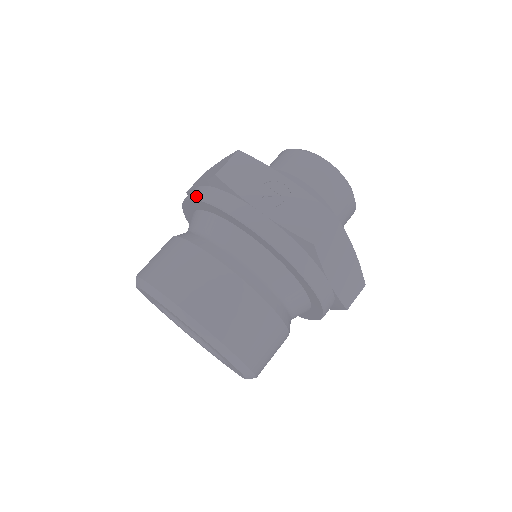
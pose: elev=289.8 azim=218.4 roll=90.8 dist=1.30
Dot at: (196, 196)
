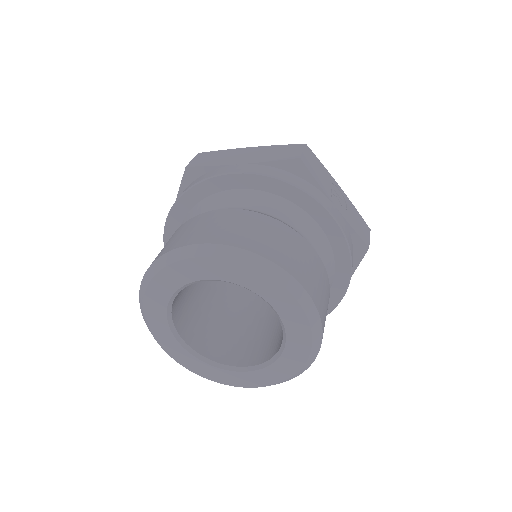
Dot at: (265, 172)
